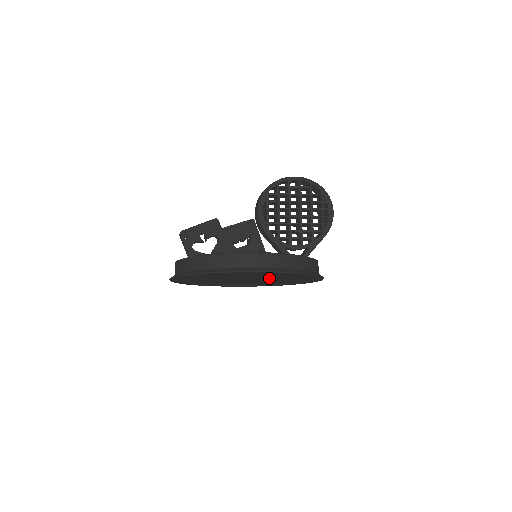
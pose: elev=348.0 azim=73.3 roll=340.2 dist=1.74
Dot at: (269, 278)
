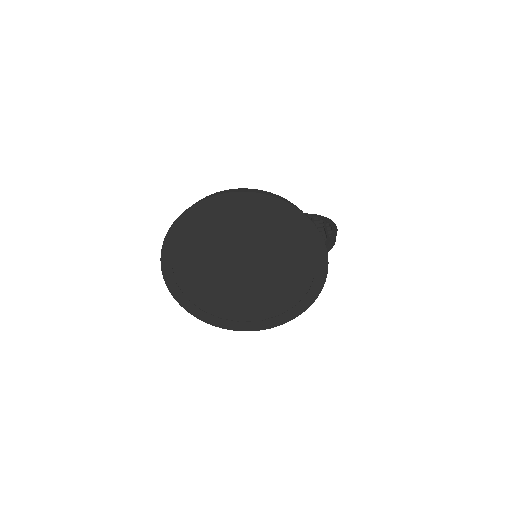
Dot at: (264, 250)
